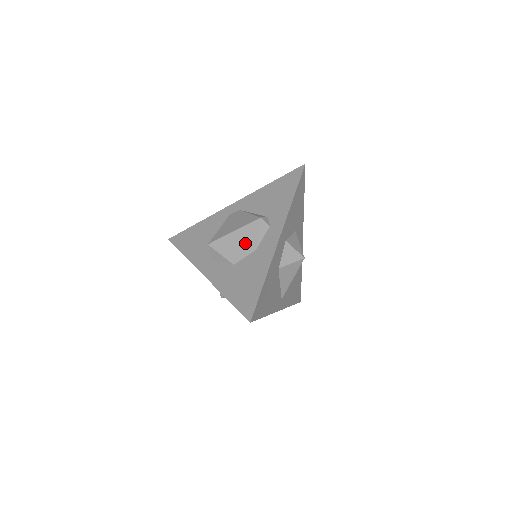
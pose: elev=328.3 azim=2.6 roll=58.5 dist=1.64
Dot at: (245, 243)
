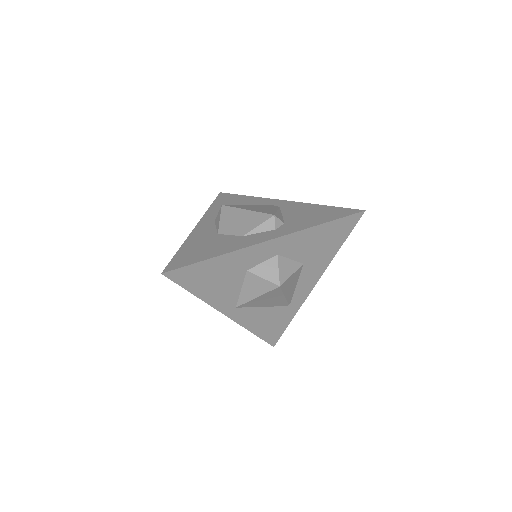
Dot at: (243, 225)
